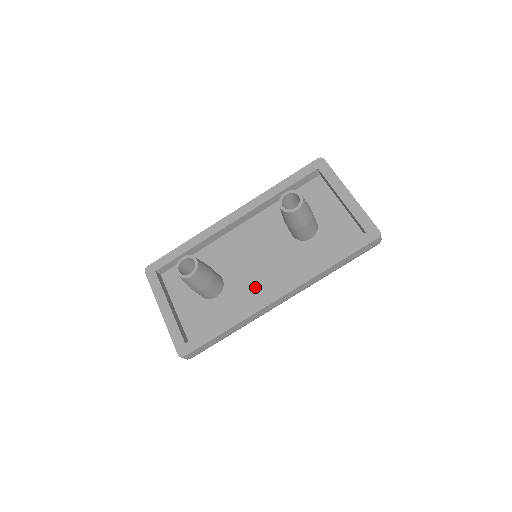
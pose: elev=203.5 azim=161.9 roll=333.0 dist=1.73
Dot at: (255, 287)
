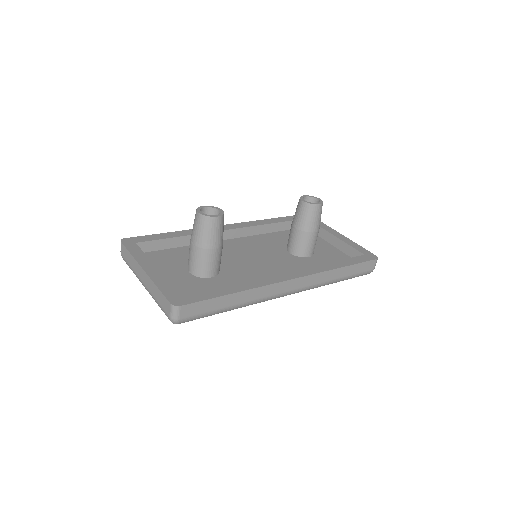
Dot at: (258, 276)
